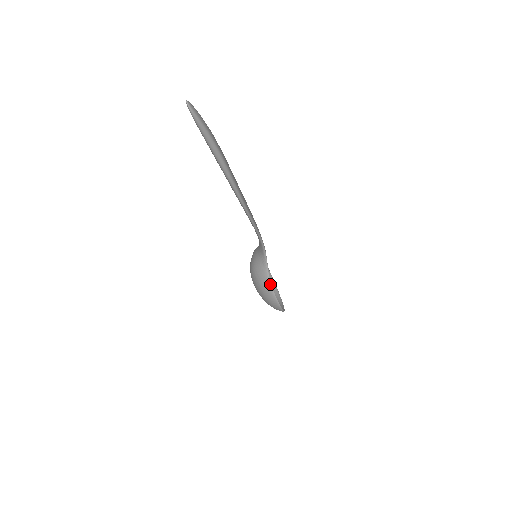
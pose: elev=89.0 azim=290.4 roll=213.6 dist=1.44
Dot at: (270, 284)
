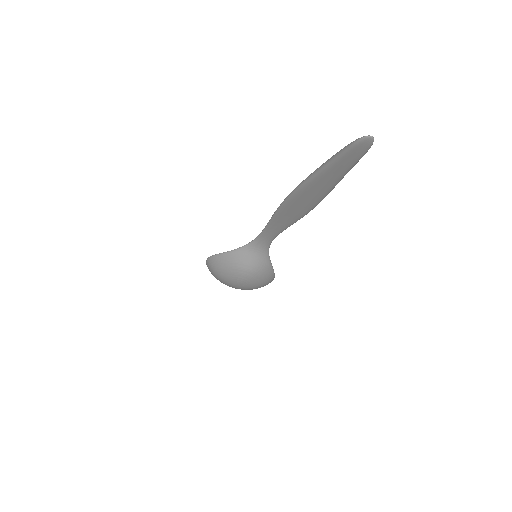
Dot at: (272, 268)
